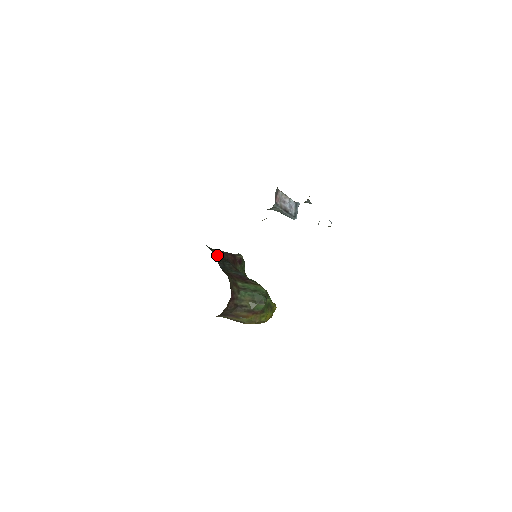
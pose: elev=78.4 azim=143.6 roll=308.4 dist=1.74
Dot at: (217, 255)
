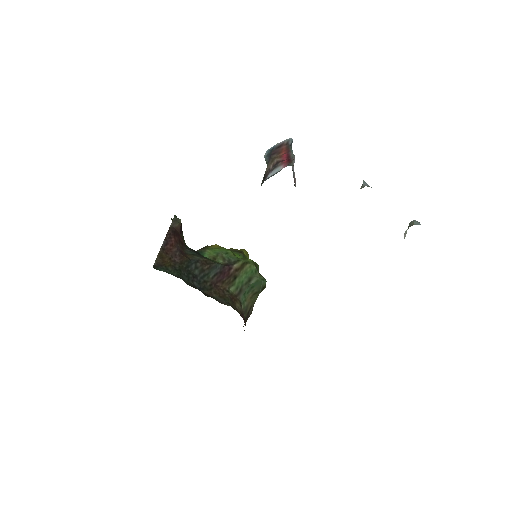
Dot at: (177, 270)
